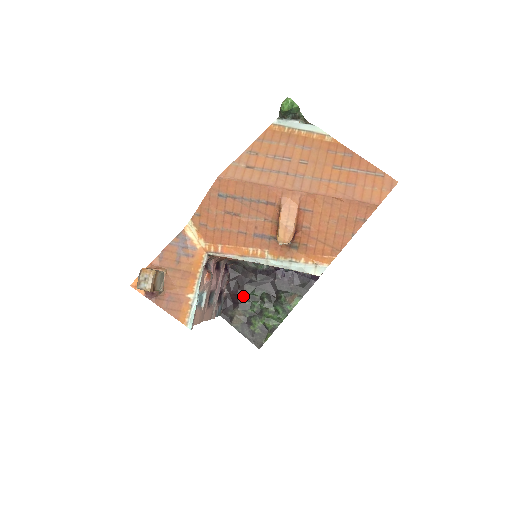
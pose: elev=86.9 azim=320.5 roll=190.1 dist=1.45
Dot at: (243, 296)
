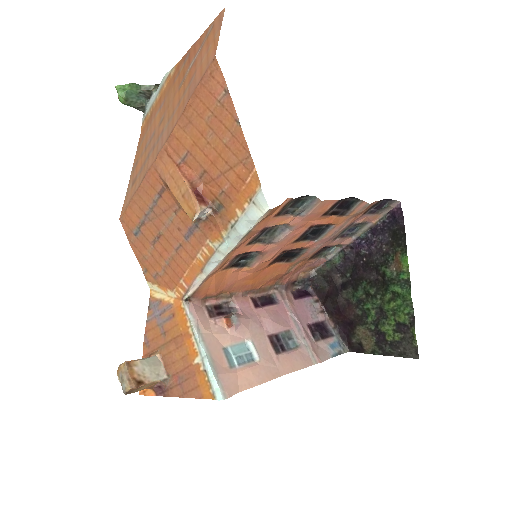
Dot at: (349, 309)
